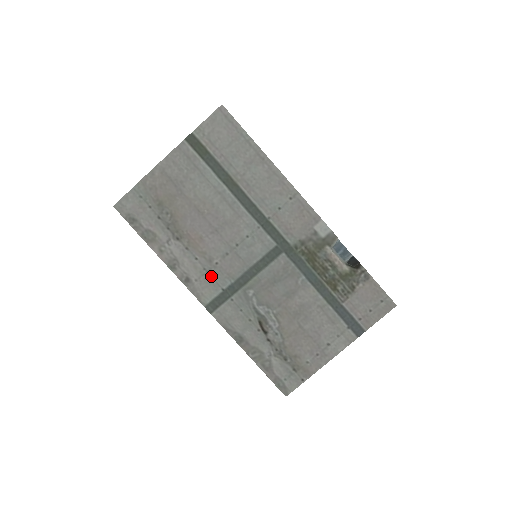
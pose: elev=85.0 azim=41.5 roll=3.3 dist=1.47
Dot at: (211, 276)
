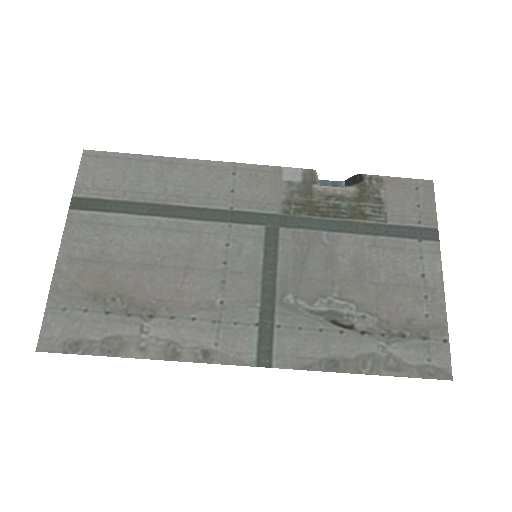
Dot at: (229, 322)
